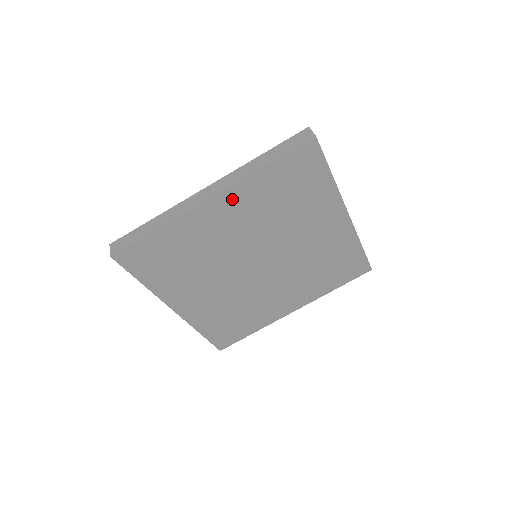
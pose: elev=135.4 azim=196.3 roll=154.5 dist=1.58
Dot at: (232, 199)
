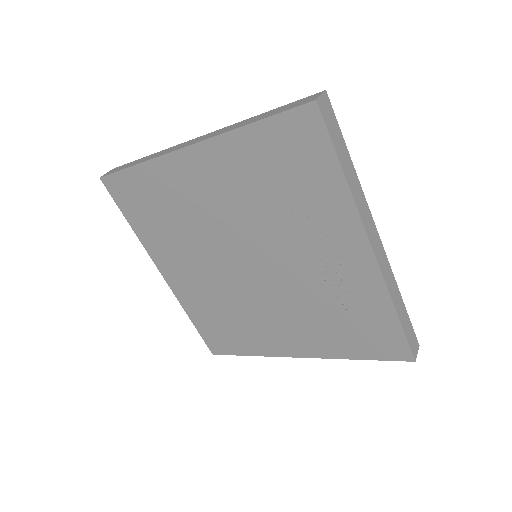
Dot at: (211, 158)
